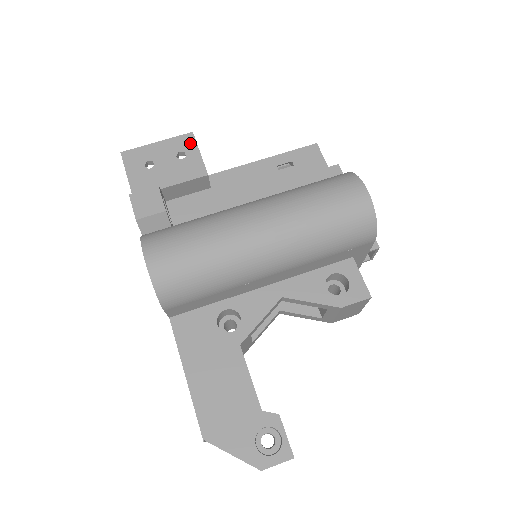
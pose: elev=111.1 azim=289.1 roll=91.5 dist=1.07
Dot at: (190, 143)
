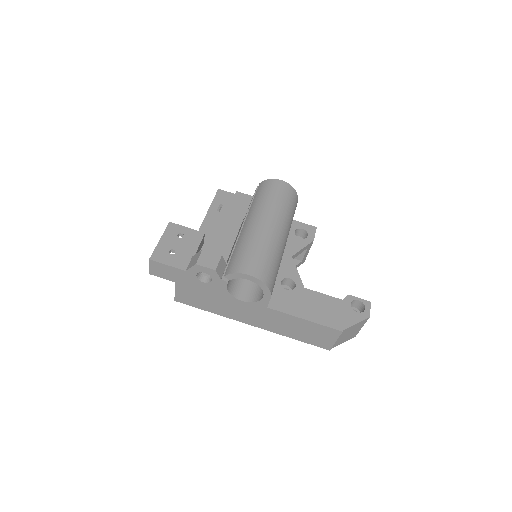
Dot at: (176, 227)
